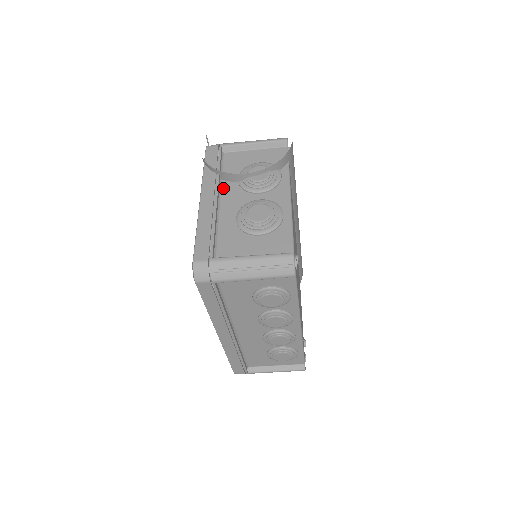
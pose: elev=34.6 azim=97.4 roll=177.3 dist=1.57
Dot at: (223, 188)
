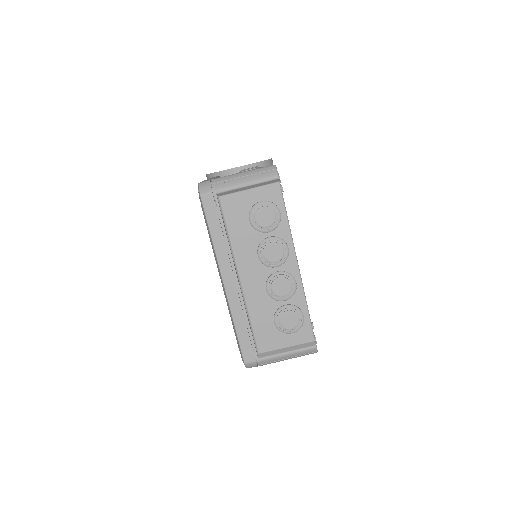
Dot at: occluded
